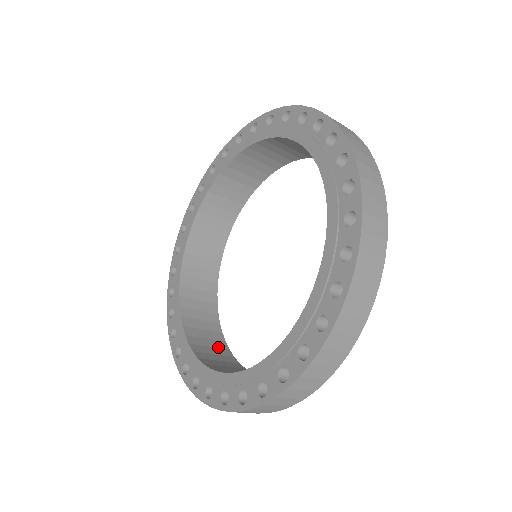
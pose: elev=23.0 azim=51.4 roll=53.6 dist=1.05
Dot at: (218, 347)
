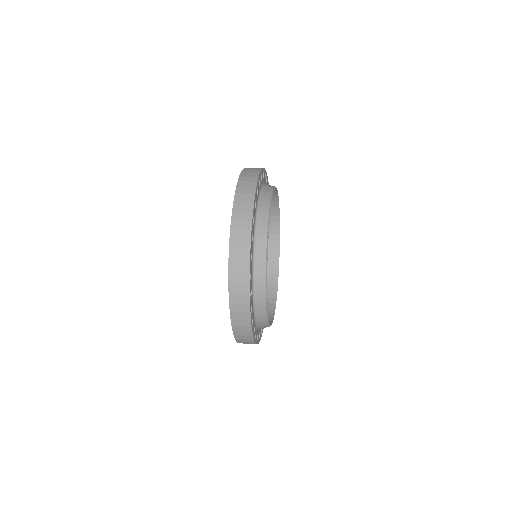
Dot at: (272, 260)
